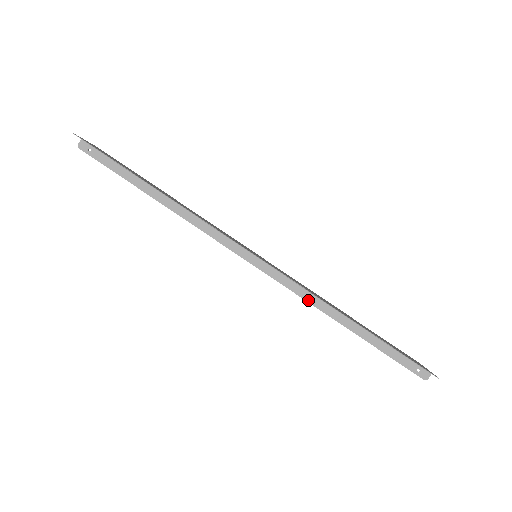
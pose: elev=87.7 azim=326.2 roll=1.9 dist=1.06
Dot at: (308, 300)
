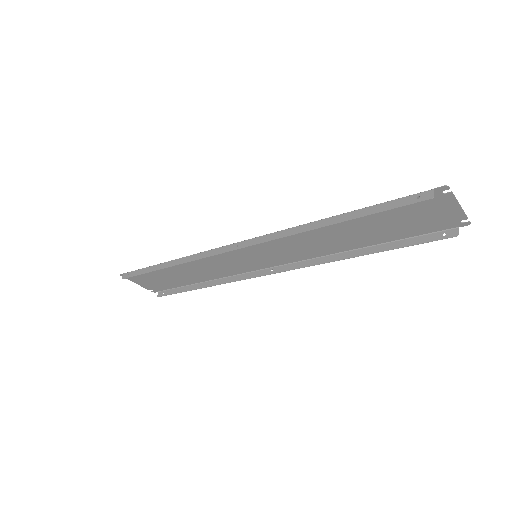
Dot at: (288, 235)
